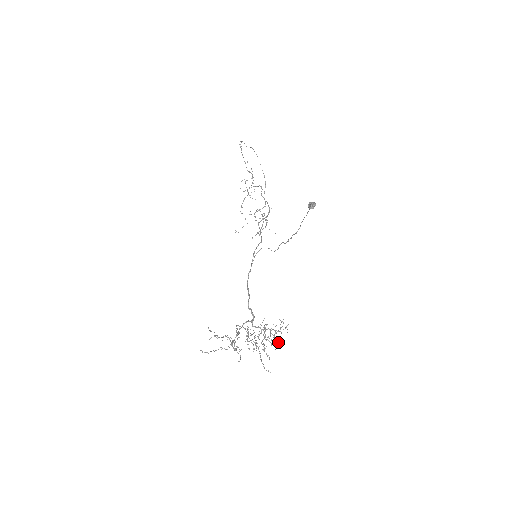
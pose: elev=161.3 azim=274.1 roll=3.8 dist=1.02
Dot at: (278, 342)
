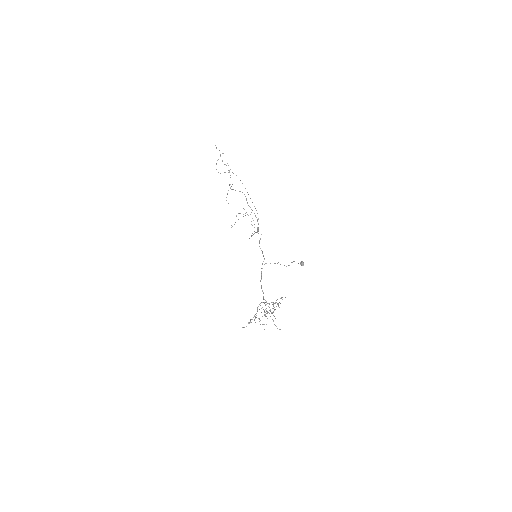
Dot at: occluded
